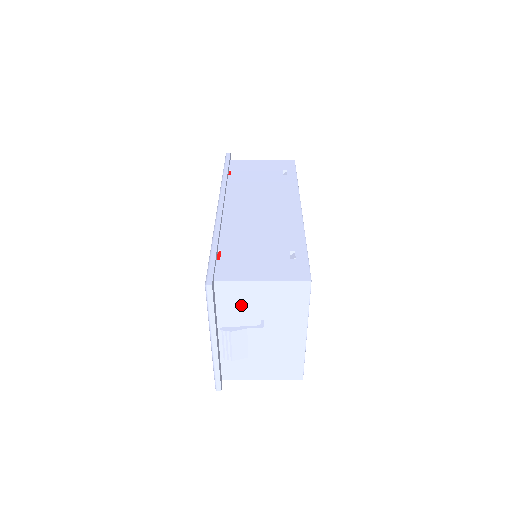
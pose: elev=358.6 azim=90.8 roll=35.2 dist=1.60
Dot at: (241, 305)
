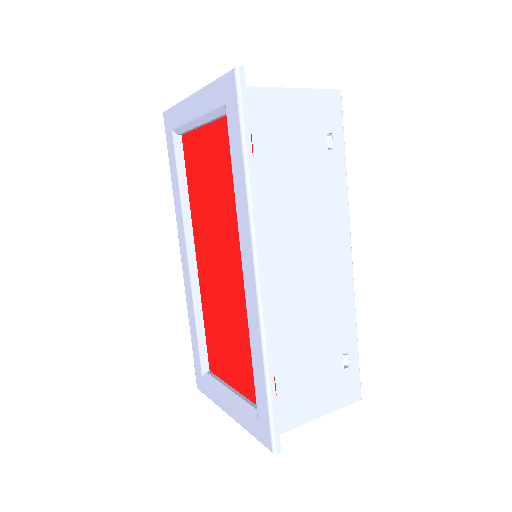
Dot at: occluded
